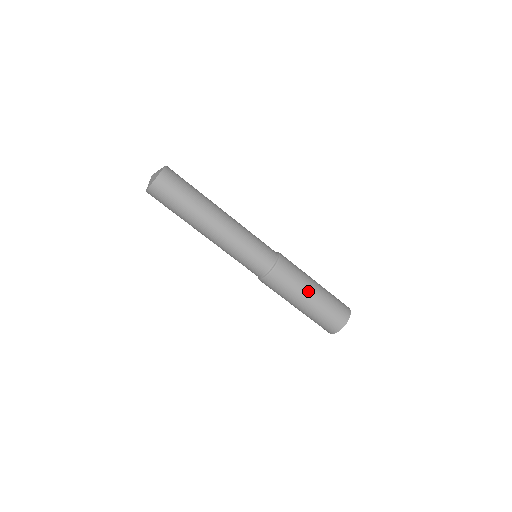
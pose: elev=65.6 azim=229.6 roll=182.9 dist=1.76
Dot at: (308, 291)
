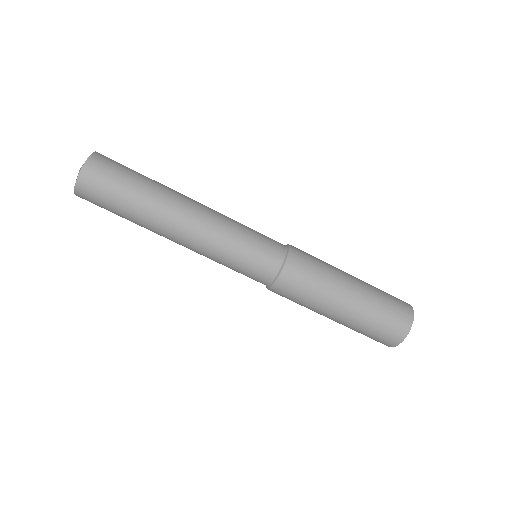
Dot at: (343, 291)
